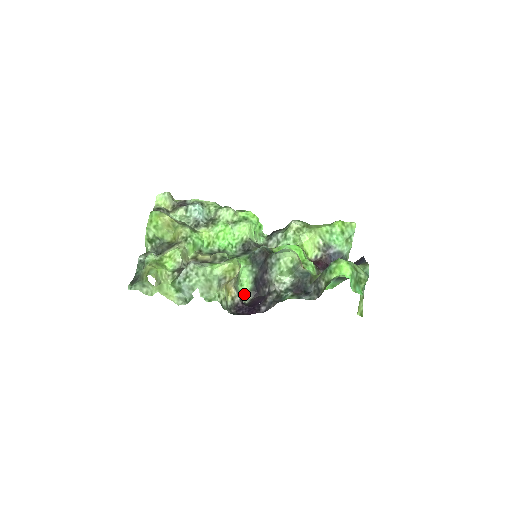
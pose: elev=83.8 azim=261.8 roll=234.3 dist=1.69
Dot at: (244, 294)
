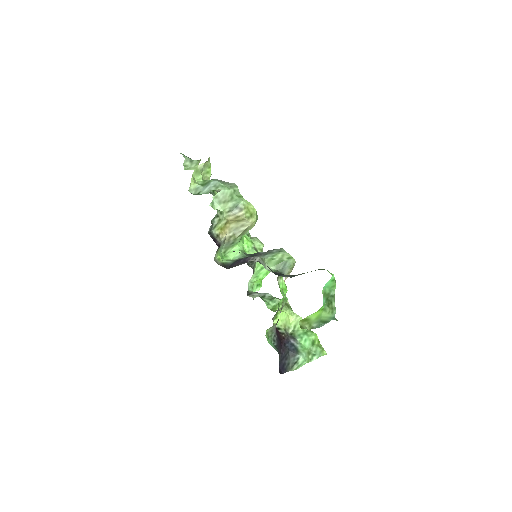
Dot at: (219, 257)
